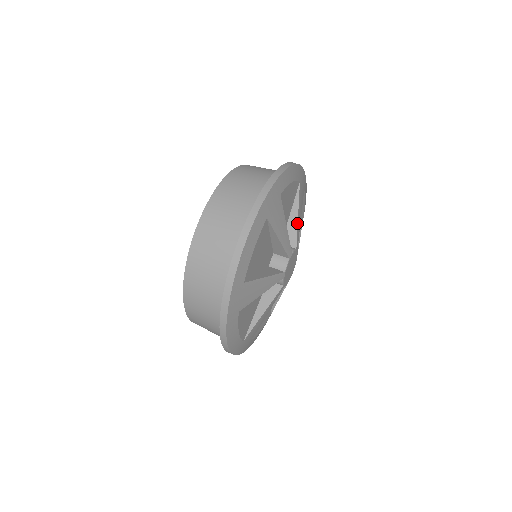
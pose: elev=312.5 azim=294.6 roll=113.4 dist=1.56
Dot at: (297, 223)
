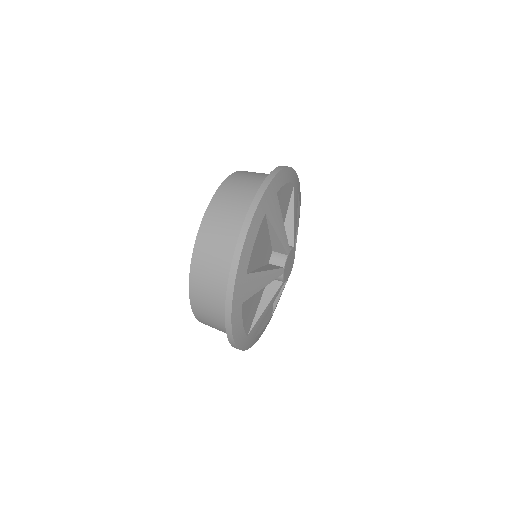
Dot at: occluded
